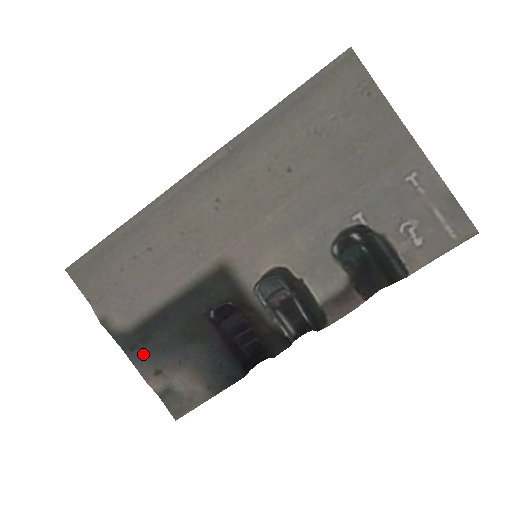
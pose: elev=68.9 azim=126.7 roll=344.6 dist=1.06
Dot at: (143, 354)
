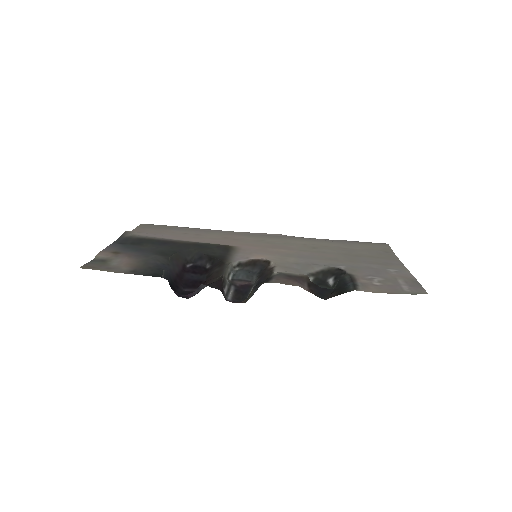
Dot at: (123, 246)
